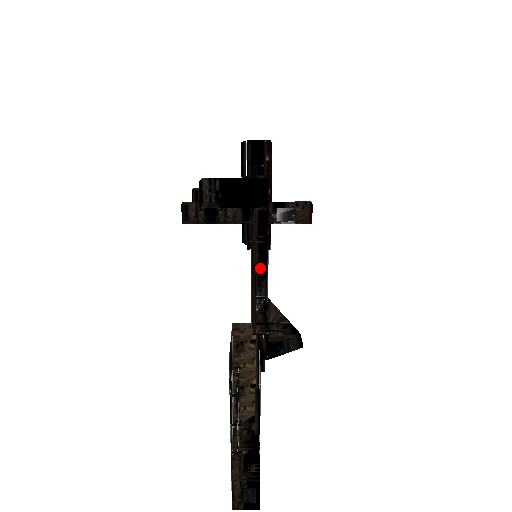
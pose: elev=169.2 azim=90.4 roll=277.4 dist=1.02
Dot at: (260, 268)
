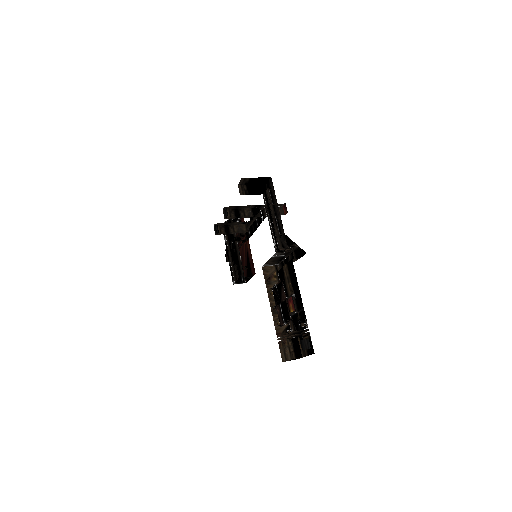
Dot at: (273, 225)
